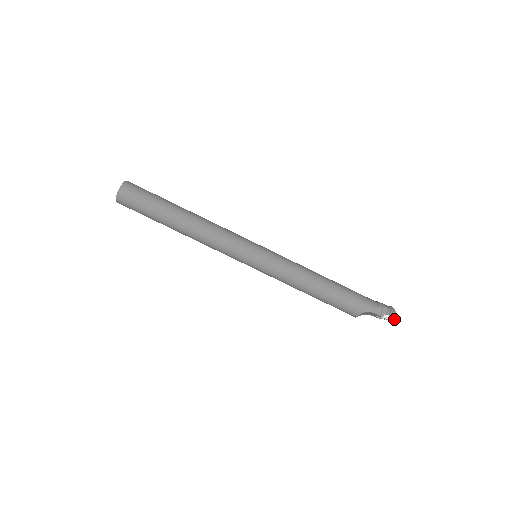
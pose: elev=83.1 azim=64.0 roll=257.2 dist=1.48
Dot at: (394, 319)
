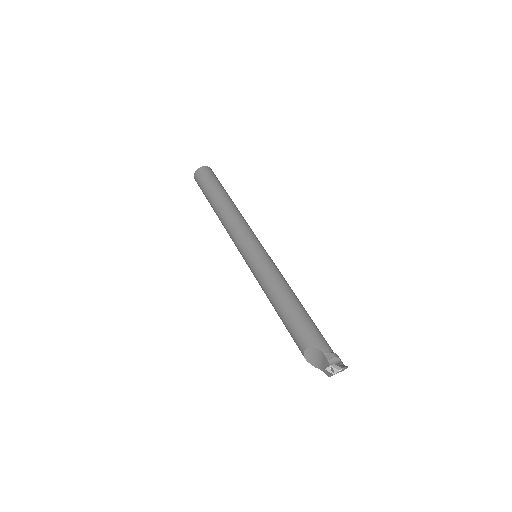
Dot at: (340, 368)
